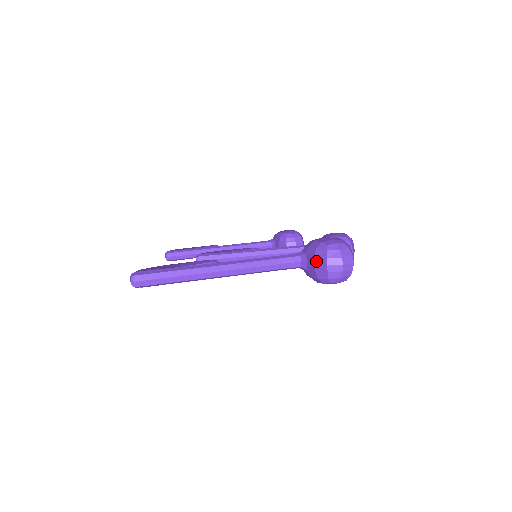
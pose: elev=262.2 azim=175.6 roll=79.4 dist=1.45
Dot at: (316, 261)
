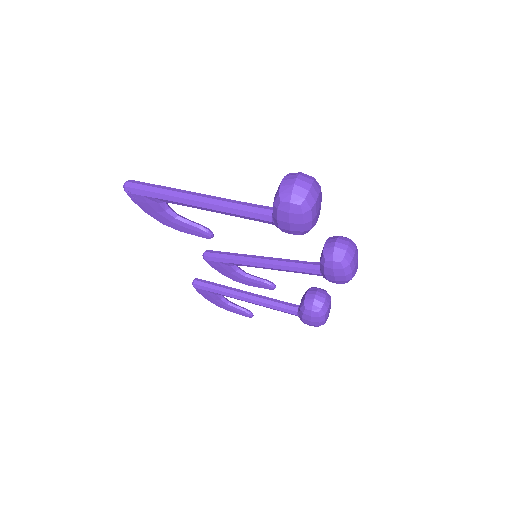
Dot at: occluded
